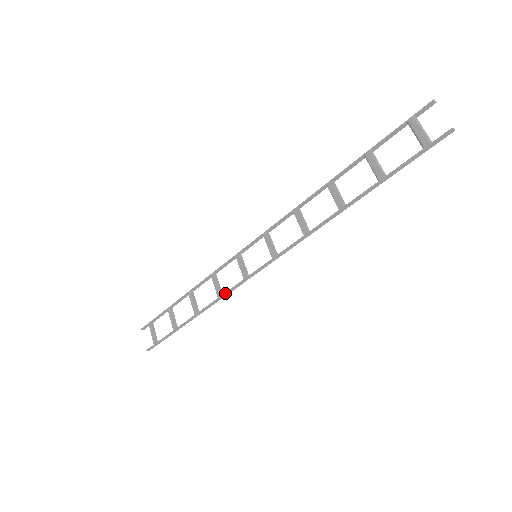
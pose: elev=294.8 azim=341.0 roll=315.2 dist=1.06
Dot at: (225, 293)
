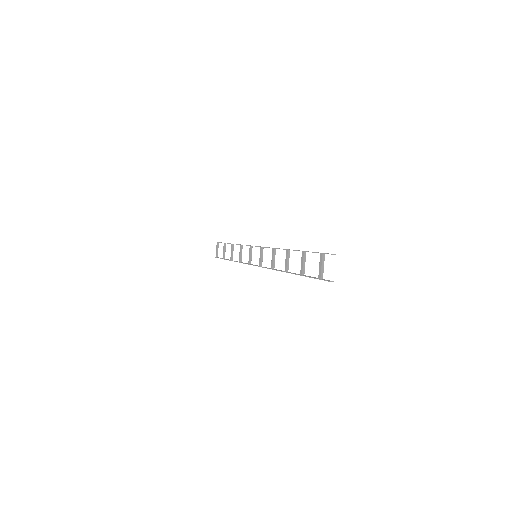
Dot at: occluded
